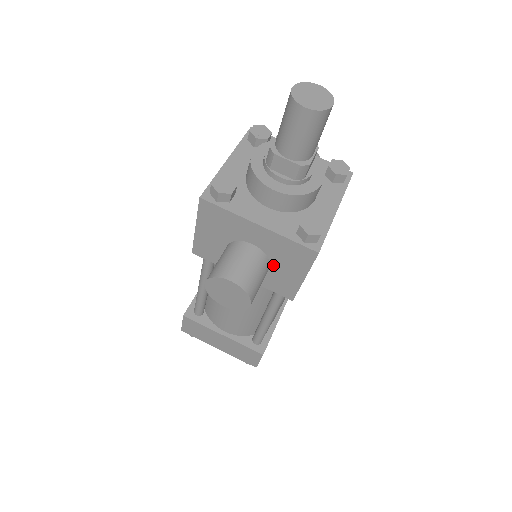
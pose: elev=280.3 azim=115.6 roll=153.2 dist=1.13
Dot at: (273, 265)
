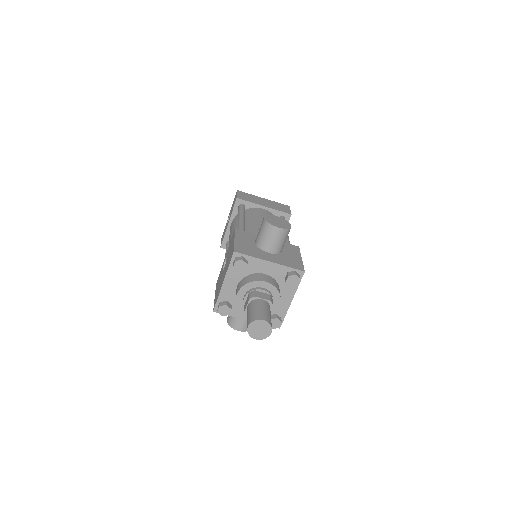
Dot at: occluded
